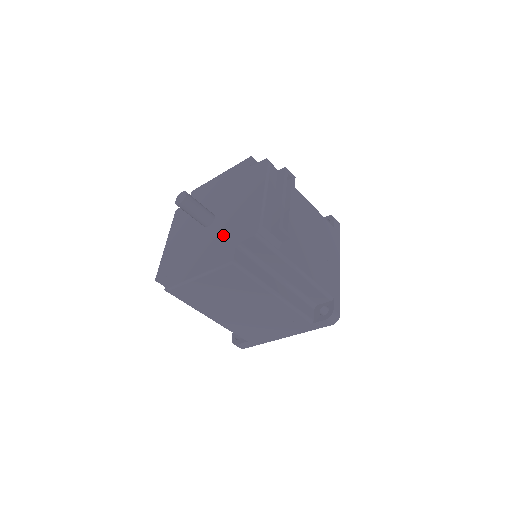
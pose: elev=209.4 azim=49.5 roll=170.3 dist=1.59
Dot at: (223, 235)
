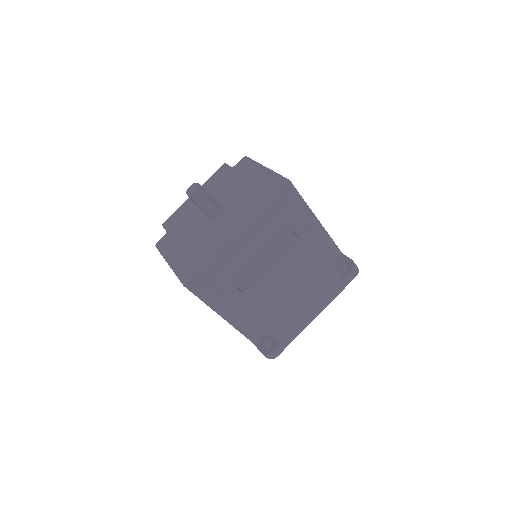
Dot at: (205, 247)
